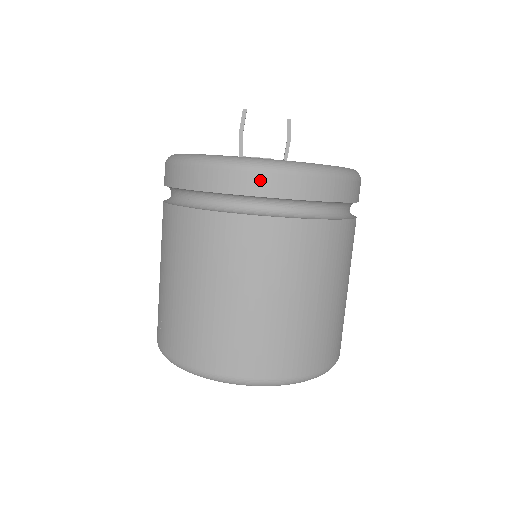
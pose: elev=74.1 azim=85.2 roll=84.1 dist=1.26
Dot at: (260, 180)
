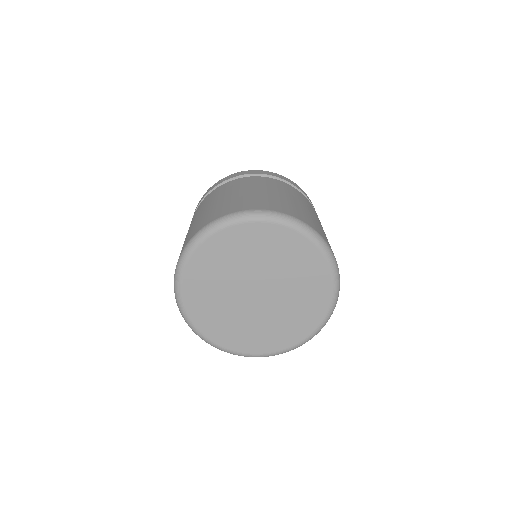
Dot at: (251, 171)
